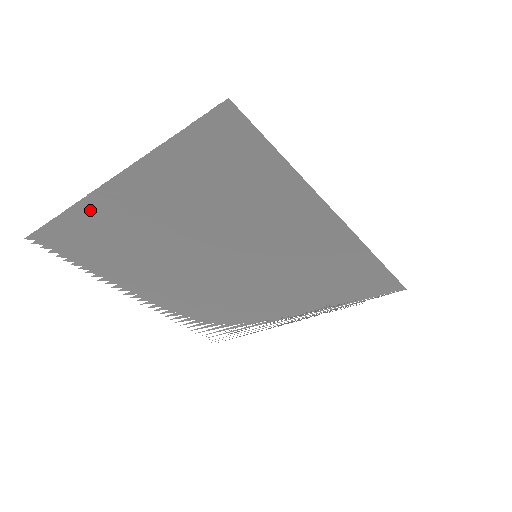
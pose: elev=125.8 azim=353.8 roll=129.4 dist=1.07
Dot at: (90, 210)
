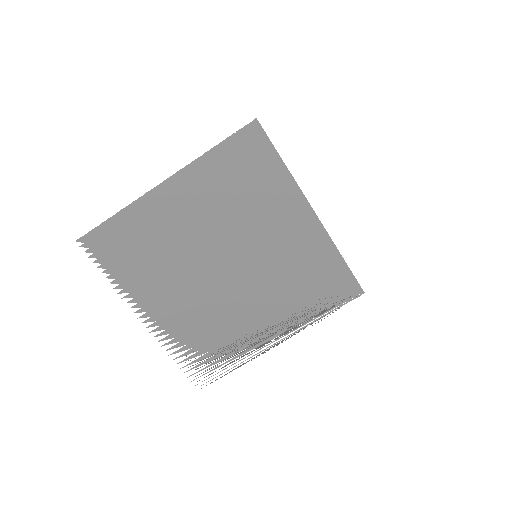
Dot at: (142, 209)
